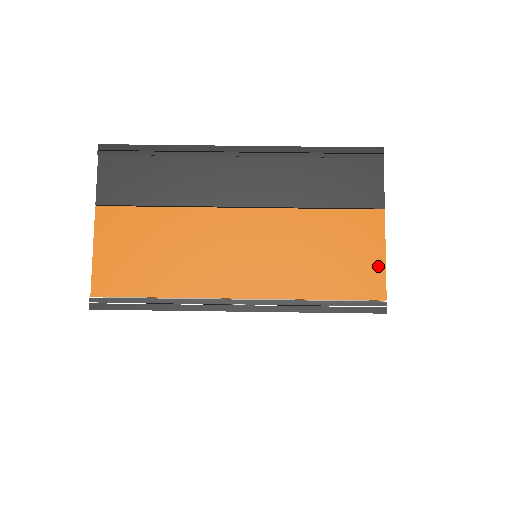
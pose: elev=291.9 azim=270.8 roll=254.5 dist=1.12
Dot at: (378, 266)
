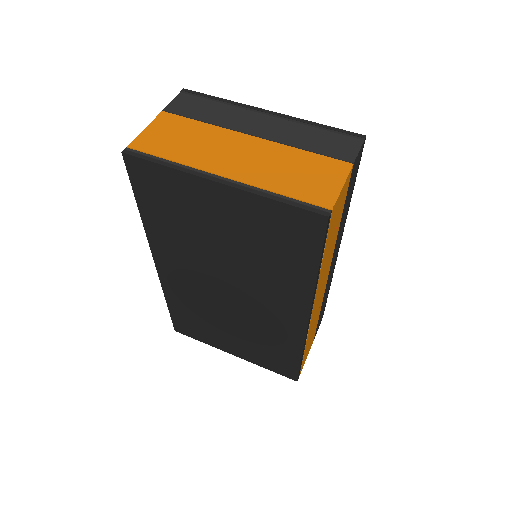
Dot at: (335, 190)
